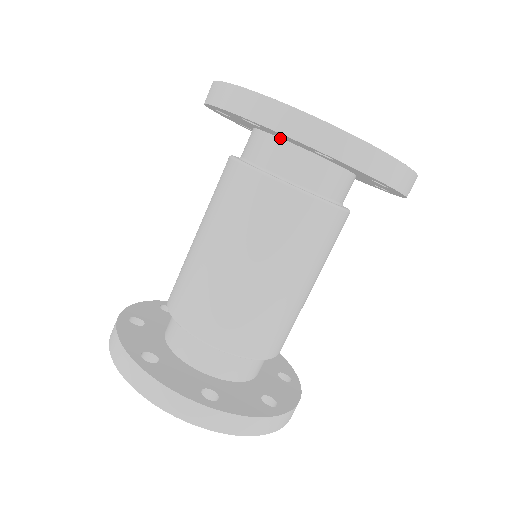
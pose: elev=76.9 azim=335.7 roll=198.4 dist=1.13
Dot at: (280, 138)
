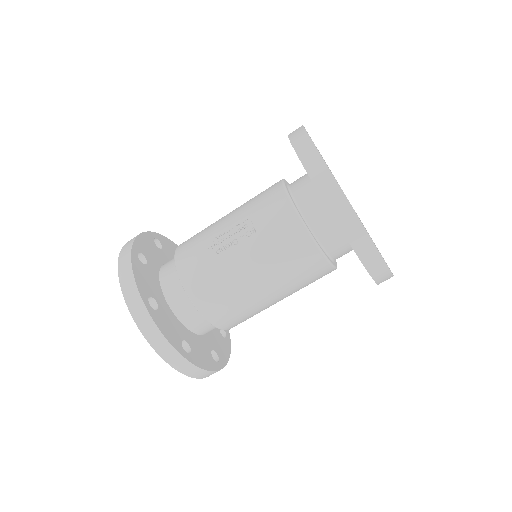
Dot at: occluded
